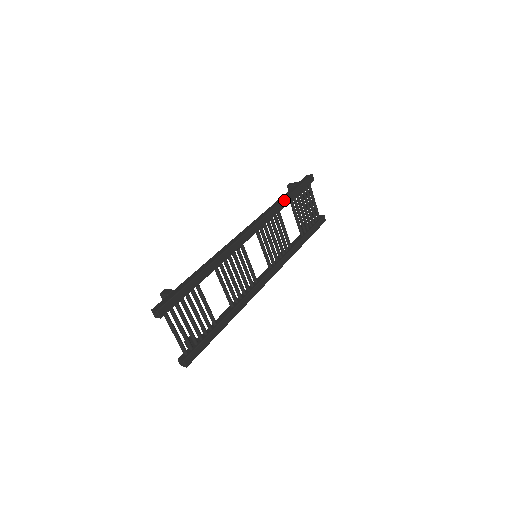
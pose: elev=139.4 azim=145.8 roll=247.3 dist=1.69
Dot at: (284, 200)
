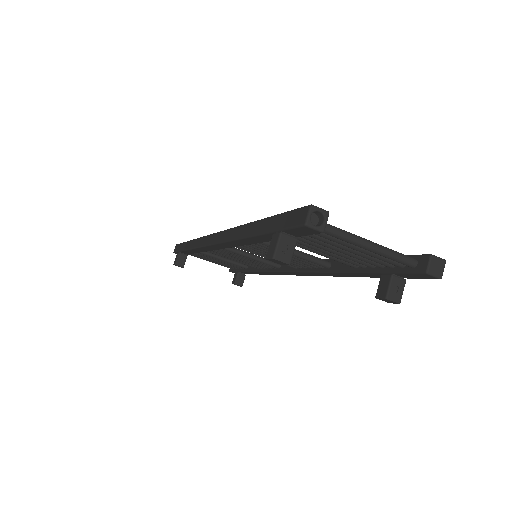
Dot at: occluded
